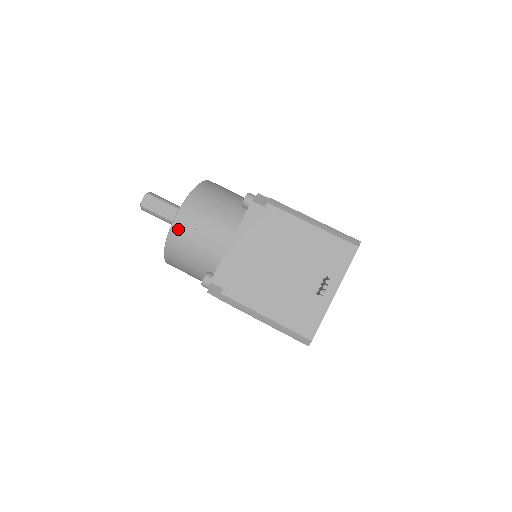
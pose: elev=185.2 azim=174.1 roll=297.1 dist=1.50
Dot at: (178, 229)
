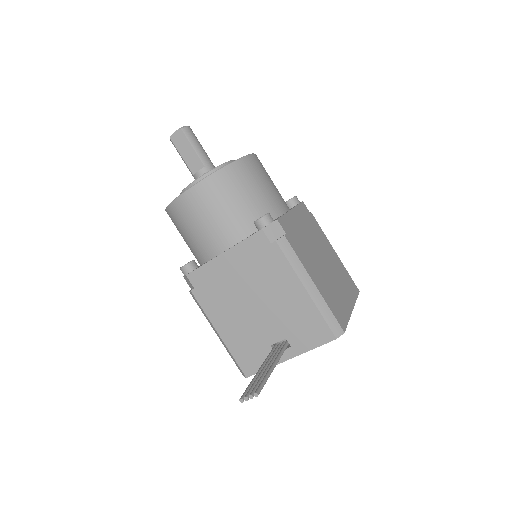
Dot at: (181, 206)
